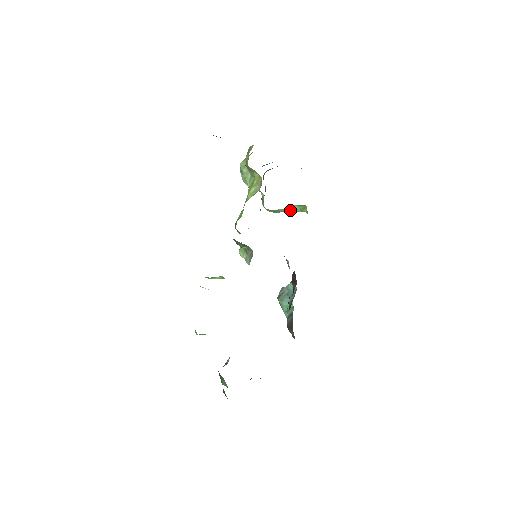
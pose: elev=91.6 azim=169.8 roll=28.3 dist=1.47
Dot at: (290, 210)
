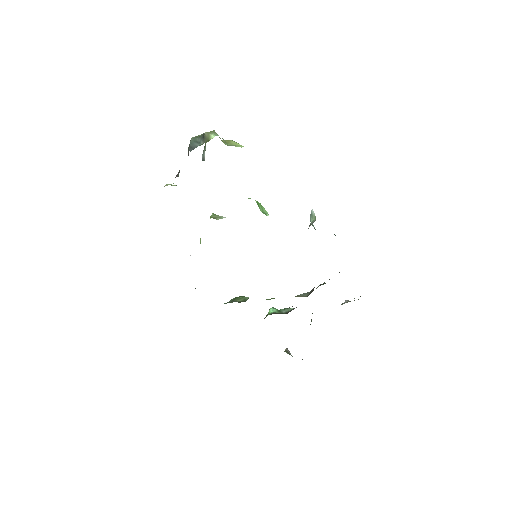
Dot at: occluded
